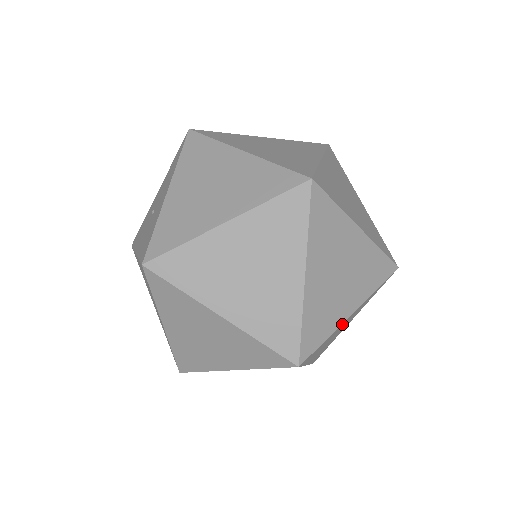
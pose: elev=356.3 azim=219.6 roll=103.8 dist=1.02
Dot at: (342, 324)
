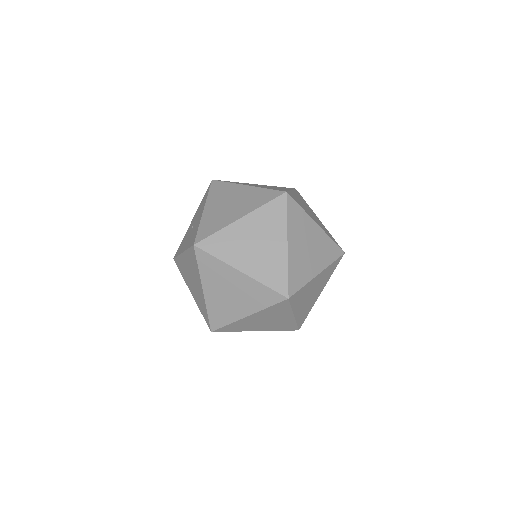
Dot at: (313, 281)
